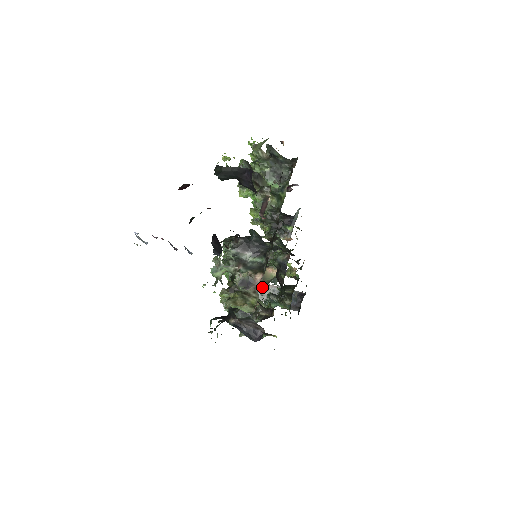
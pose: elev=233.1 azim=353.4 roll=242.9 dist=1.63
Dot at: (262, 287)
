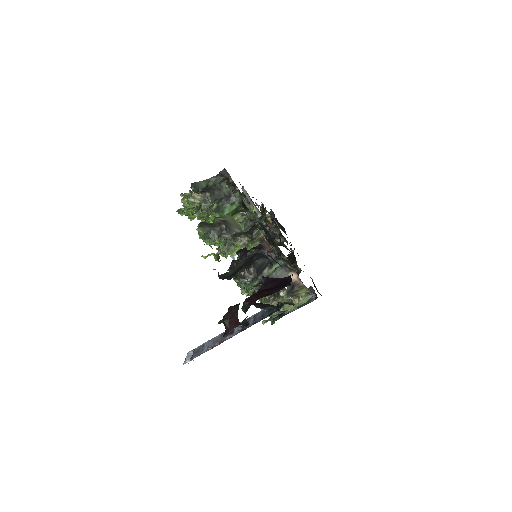
Dot at: occluded
